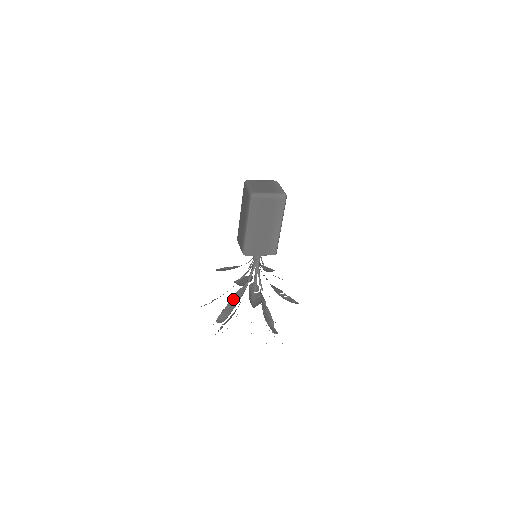
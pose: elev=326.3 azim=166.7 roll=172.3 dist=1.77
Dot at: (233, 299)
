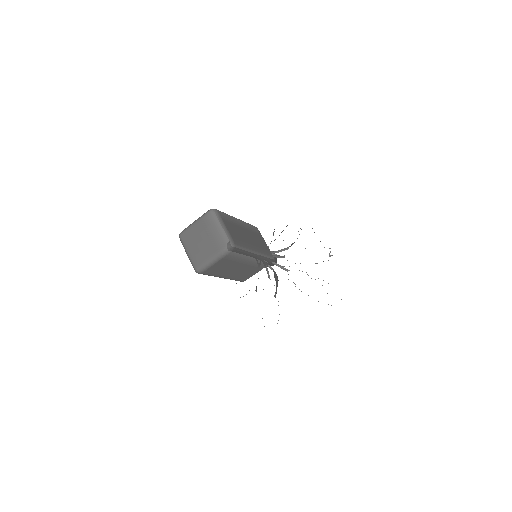
Dot at: occluded
